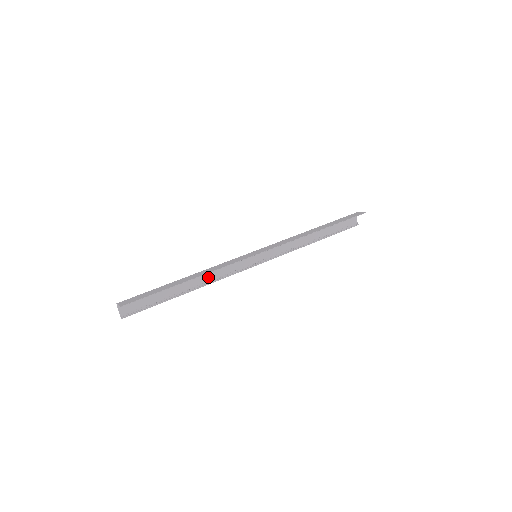
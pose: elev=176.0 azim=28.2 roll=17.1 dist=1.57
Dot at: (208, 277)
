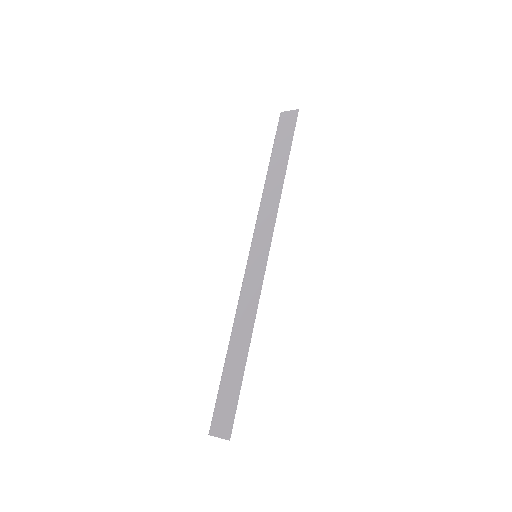
Dot at: occluded
